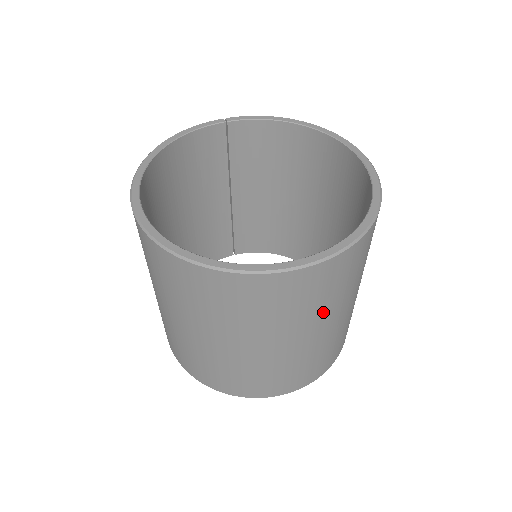
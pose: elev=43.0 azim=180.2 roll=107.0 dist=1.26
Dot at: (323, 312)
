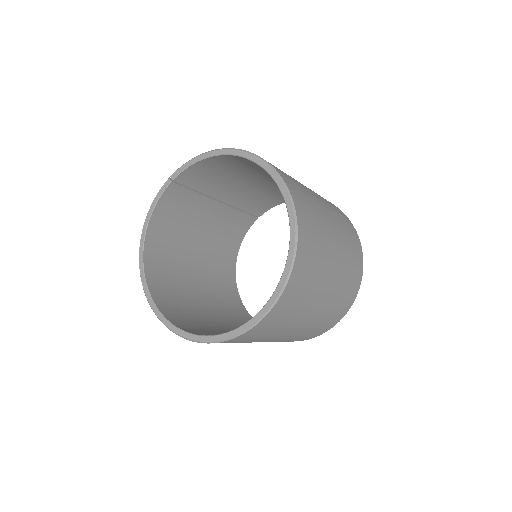
Dot at: (305, 309)
